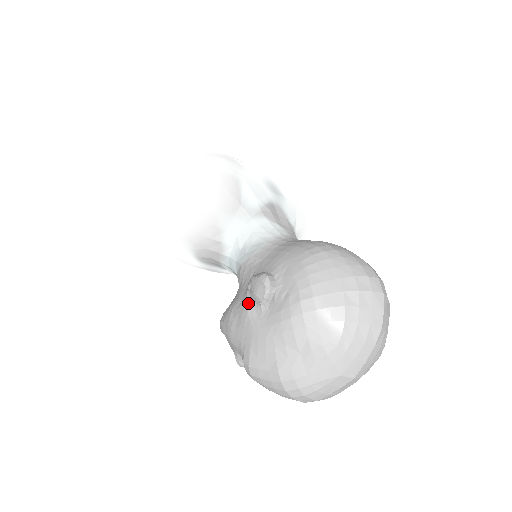
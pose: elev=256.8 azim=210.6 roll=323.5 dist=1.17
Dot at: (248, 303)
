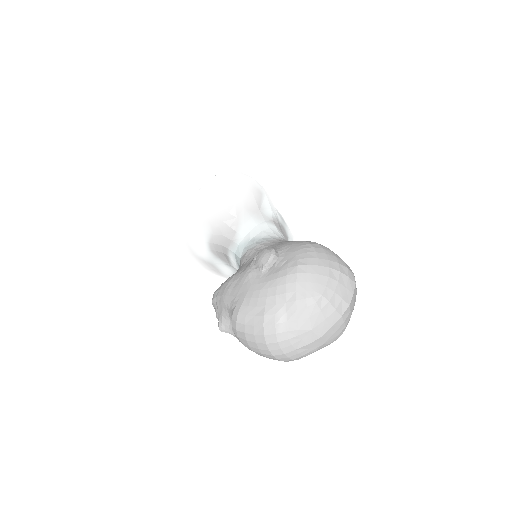
Dot at: (251, 268)
